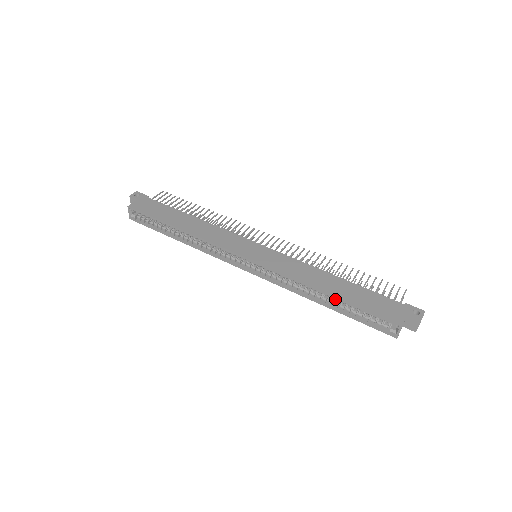
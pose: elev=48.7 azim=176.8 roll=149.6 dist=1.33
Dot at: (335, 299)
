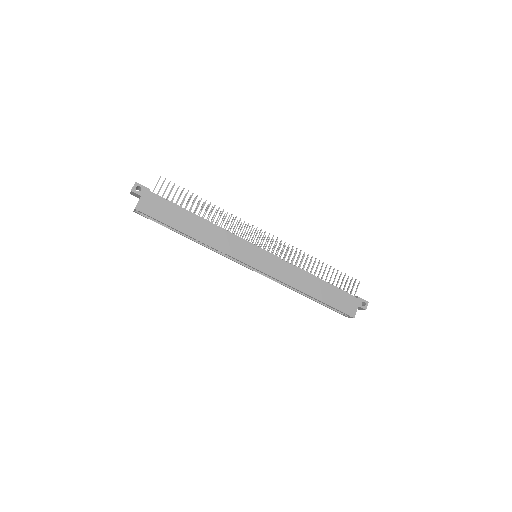
Dot at: occluded
